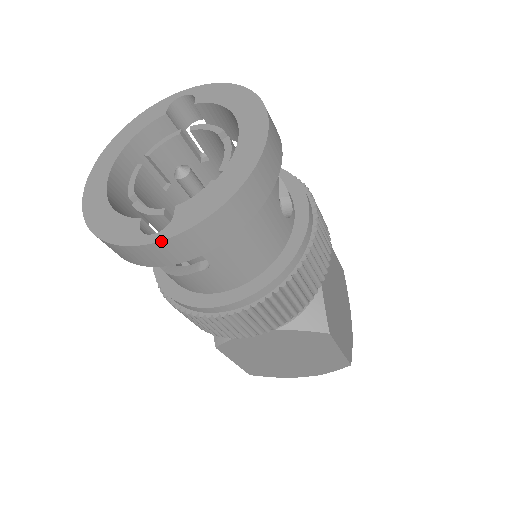
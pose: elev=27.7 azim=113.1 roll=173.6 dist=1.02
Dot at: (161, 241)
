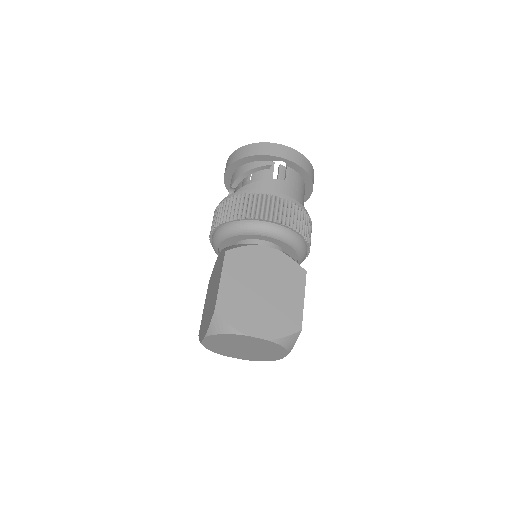
Dot at: (289, 147)
